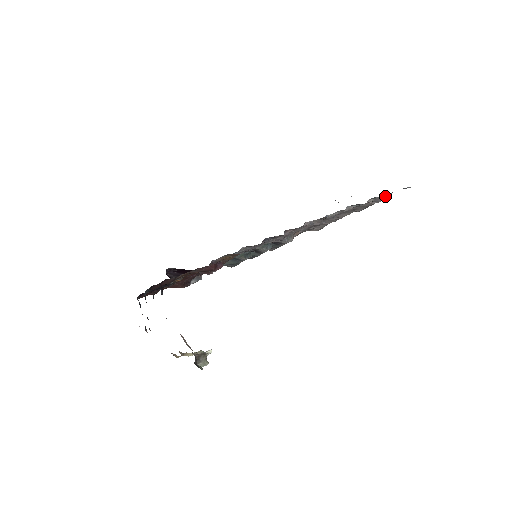
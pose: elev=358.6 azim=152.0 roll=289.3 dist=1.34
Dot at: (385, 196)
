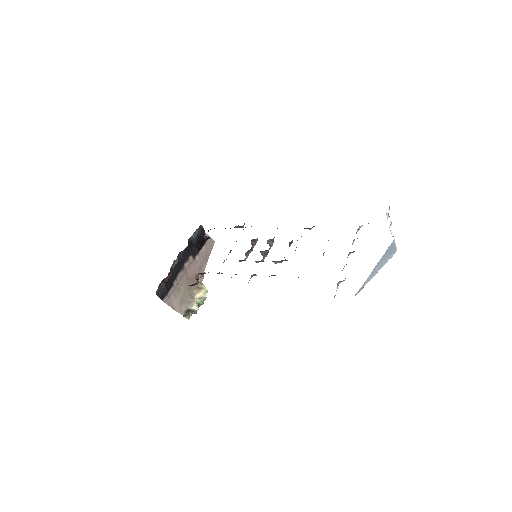
Dot at: occluded
